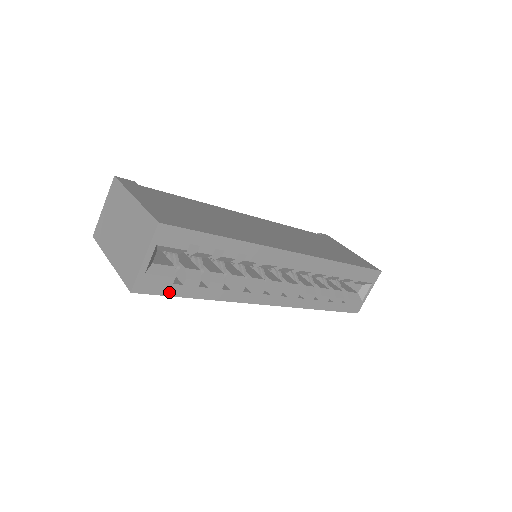
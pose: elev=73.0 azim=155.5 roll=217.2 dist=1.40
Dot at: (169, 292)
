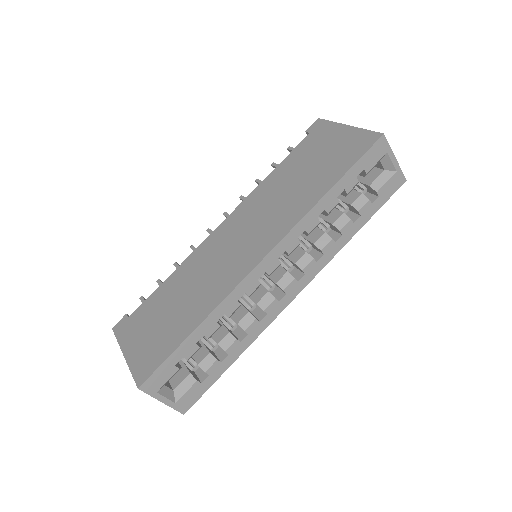
Dot at: (206, 387)
